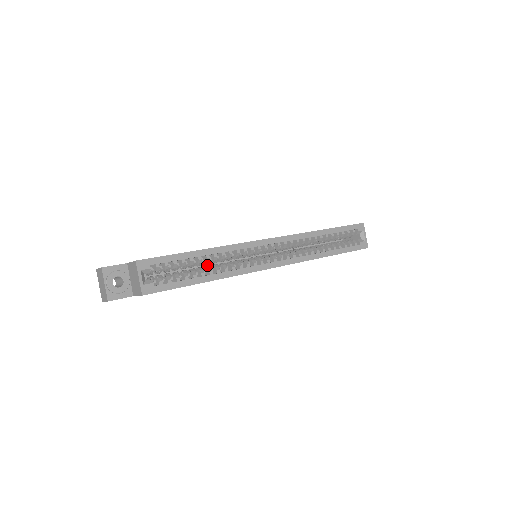
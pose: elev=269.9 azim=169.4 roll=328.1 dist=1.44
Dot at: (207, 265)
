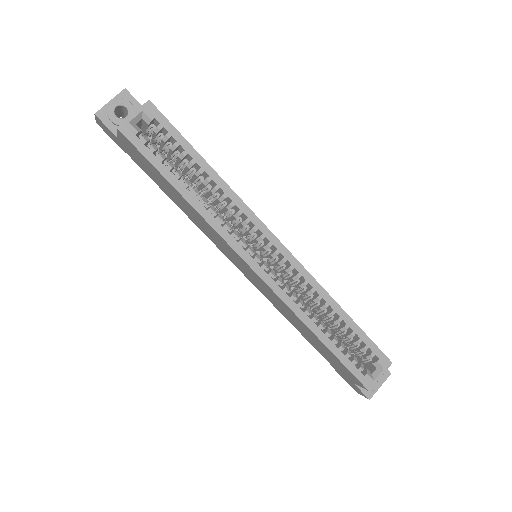
Dot at: occluded
